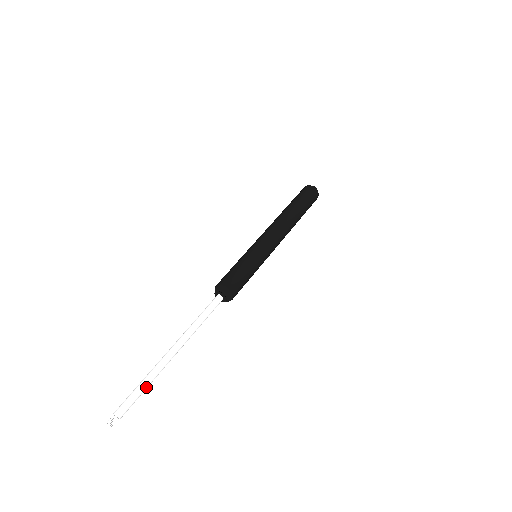
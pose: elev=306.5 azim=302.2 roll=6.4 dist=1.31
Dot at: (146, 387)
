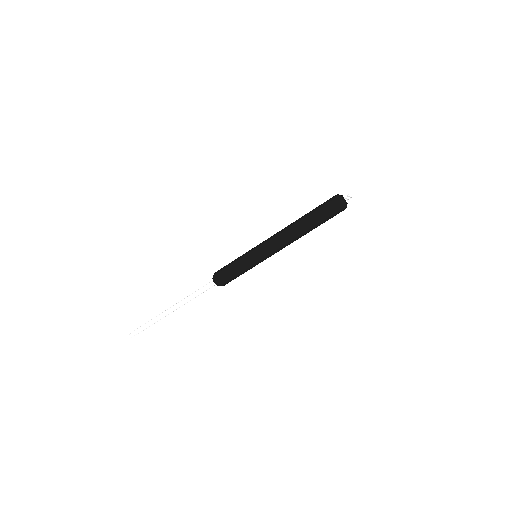
Dot at: occluded
